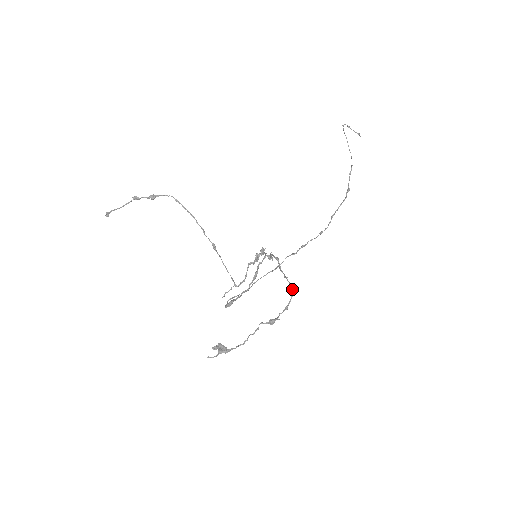
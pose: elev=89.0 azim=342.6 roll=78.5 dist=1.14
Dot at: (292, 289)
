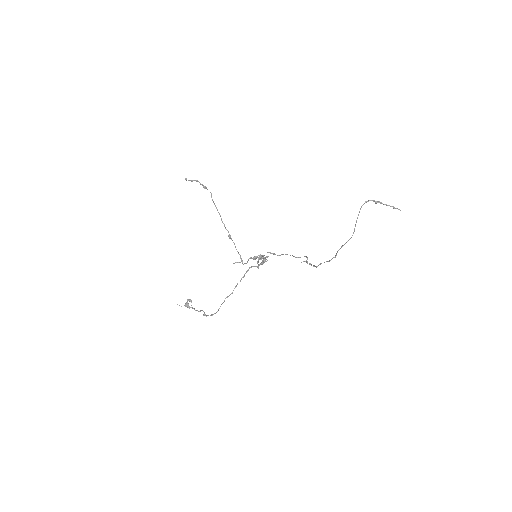
Dot at: (218, 309)
